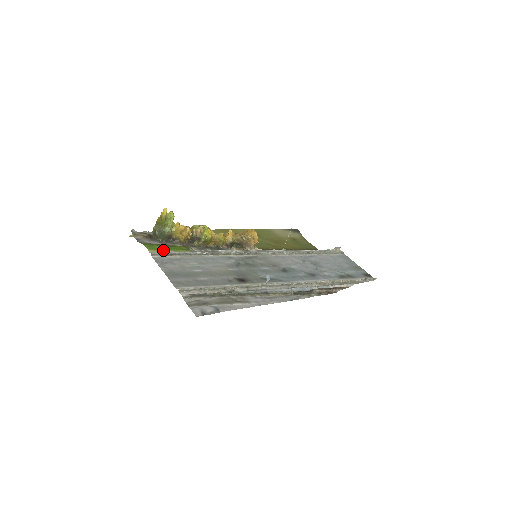
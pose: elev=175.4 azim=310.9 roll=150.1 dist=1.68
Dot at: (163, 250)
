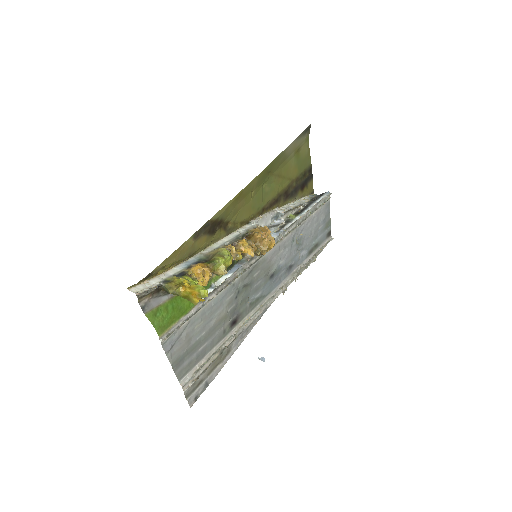
Dot at: (174, 323)
